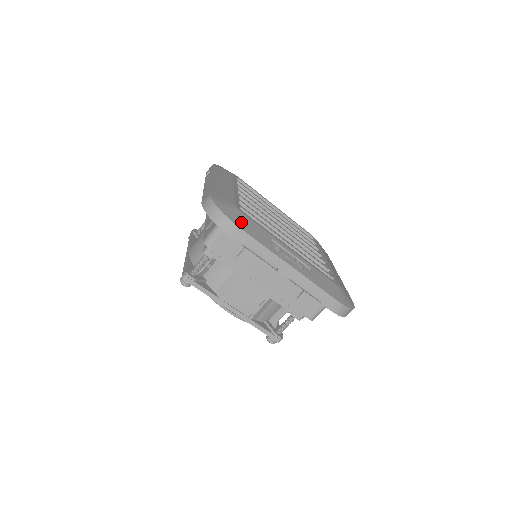
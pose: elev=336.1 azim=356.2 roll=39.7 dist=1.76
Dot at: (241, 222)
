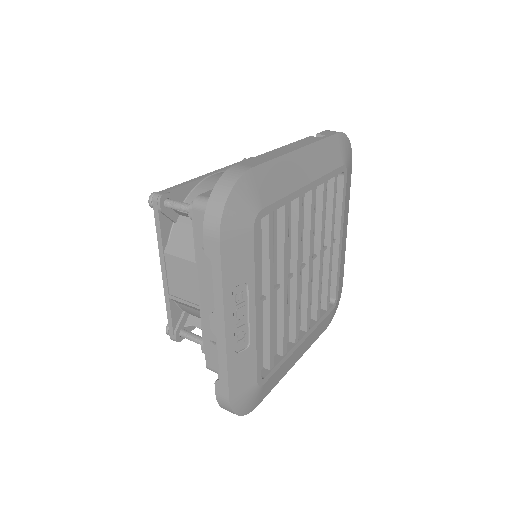
Dot at: (233, 235)
